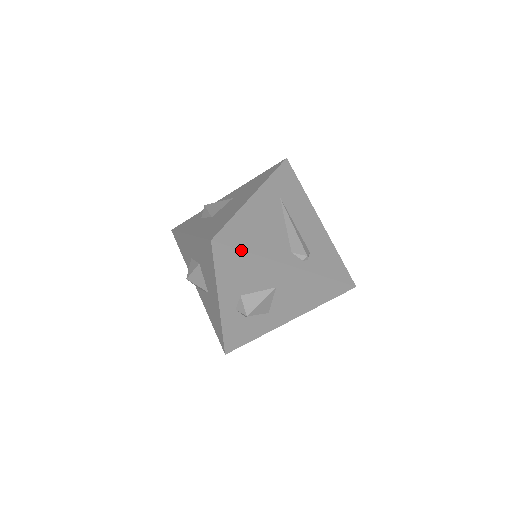
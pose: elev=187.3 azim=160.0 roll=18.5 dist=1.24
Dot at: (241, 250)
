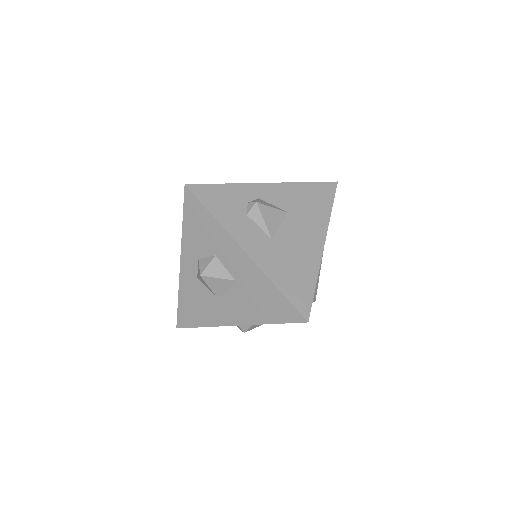
Dot at: occluded
